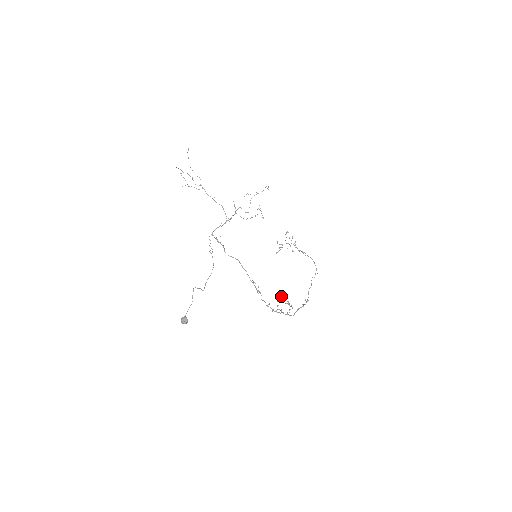
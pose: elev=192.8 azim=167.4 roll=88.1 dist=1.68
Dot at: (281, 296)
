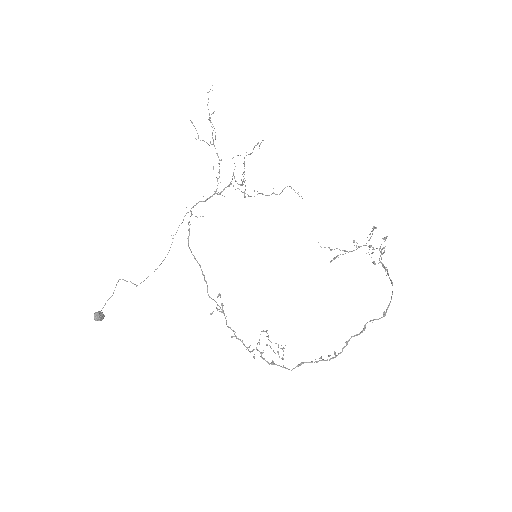
Dot at: (266, 330)
